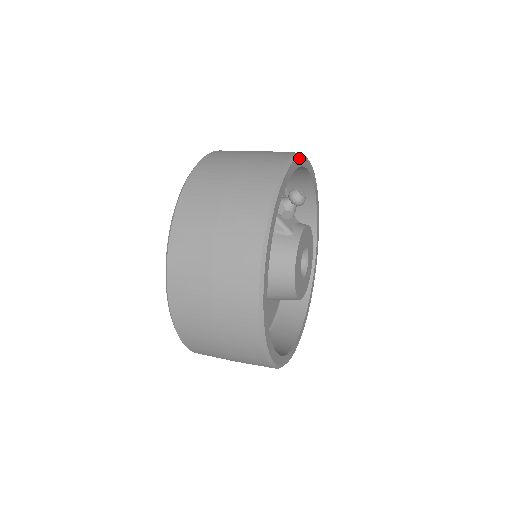
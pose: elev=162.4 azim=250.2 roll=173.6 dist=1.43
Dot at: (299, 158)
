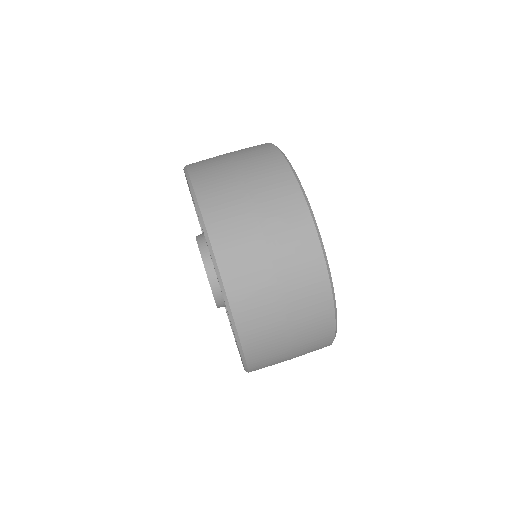
Dot at: occluded
